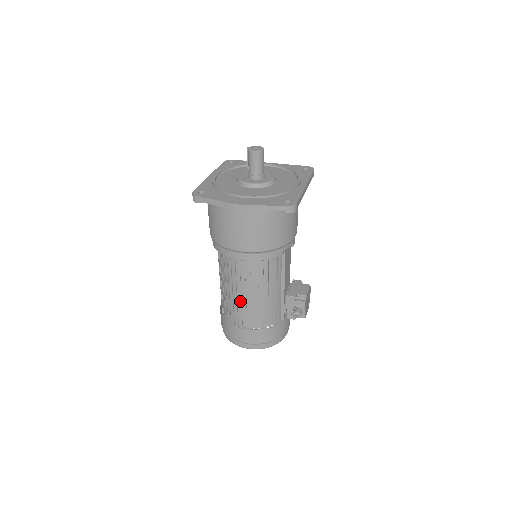
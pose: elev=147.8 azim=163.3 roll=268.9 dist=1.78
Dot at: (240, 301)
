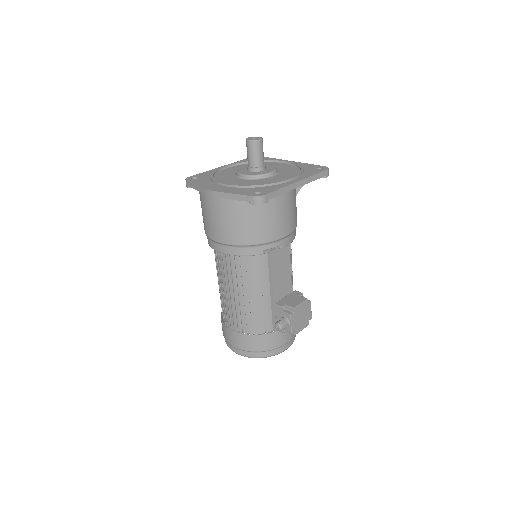
Dot at: (226, 298)
